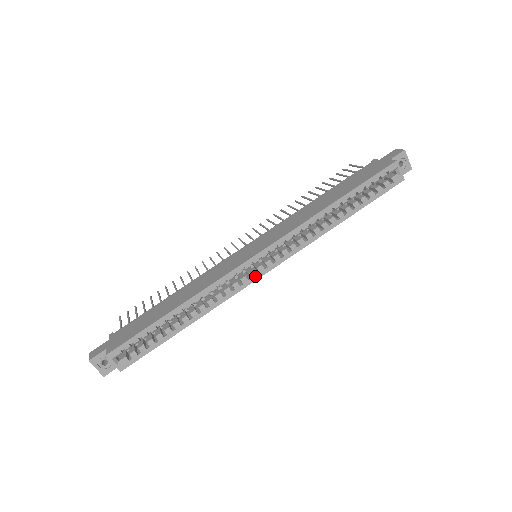
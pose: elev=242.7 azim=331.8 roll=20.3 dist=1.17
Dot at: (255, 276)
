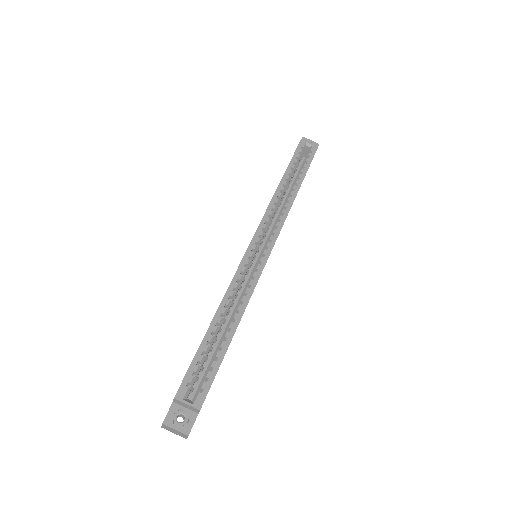
Dot at: (263, 259)
